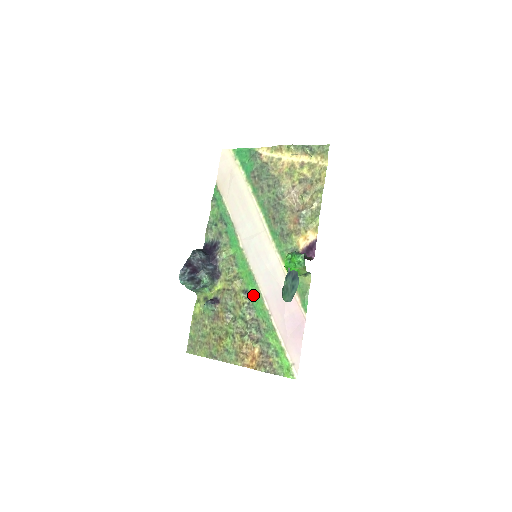
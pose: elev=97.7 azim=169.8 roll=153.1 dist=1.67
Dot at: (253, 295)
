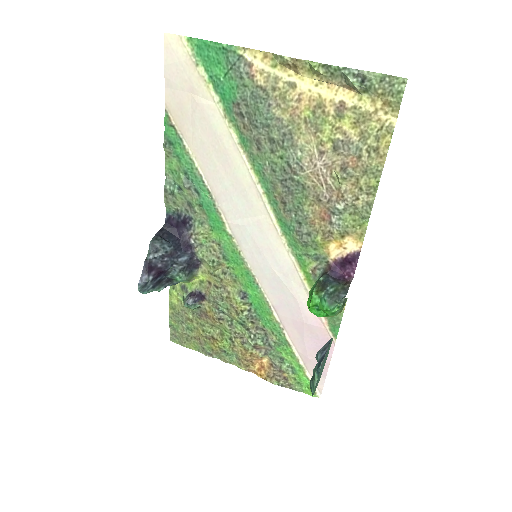
Dot at: (255, 301)
